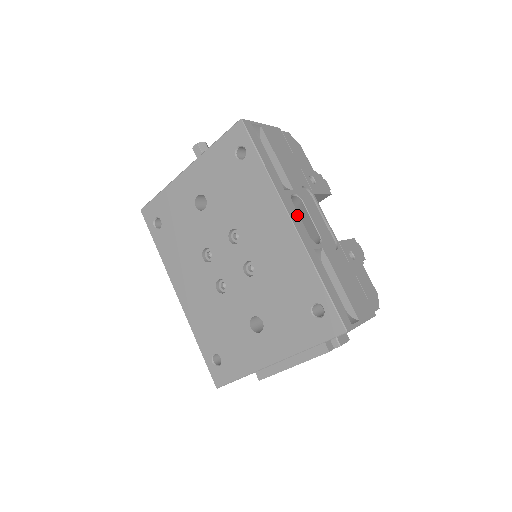
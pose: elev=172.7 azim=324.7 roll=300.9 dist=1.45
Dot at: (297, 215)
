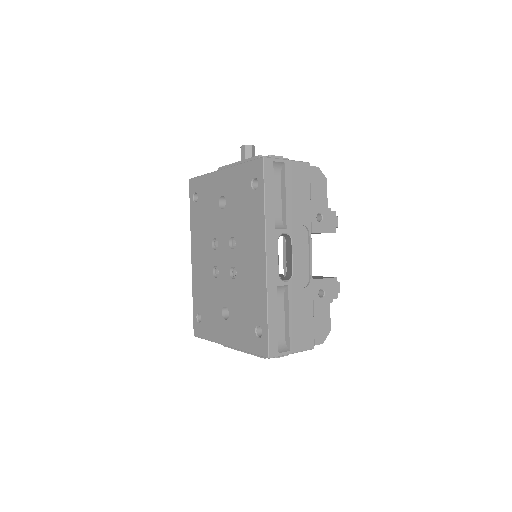
Dot at: (276, 254)
